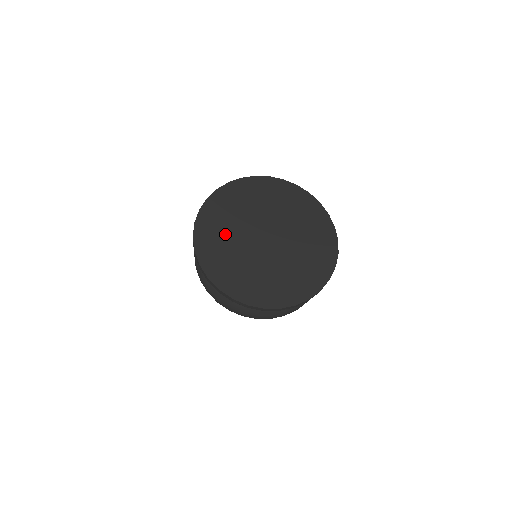
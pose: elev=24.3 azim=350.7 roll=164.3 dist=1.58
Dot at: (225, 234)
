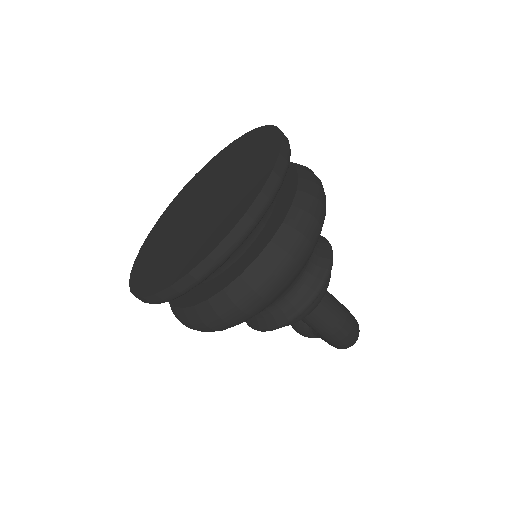
Dot at: (158, 249)
